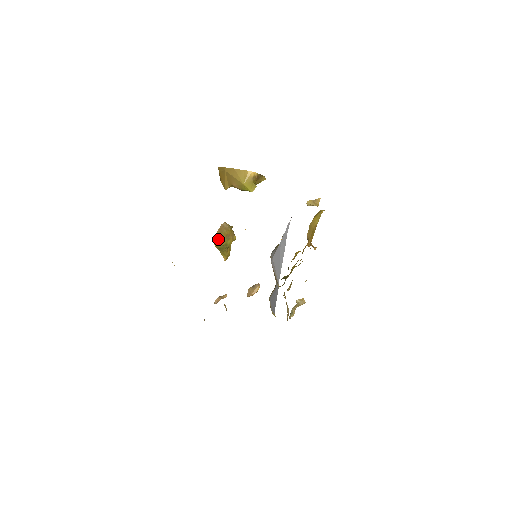
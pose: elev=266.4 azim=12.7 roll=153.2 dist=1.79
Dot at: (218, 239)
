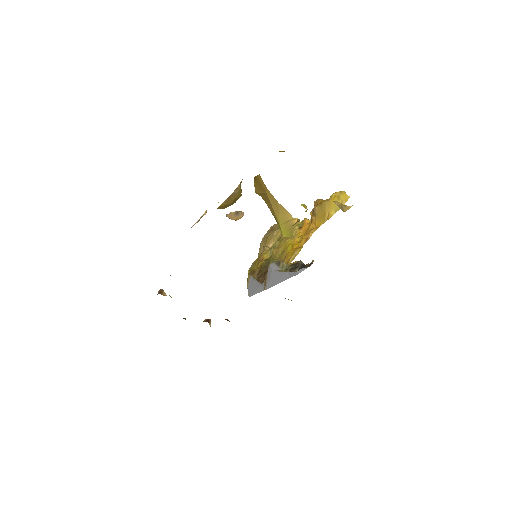
Dot at: (222, 207)
